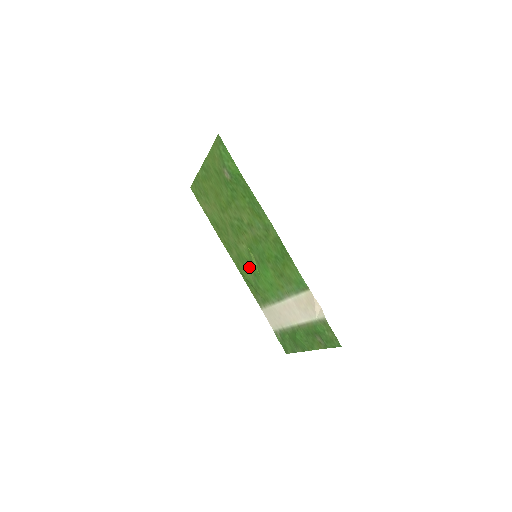
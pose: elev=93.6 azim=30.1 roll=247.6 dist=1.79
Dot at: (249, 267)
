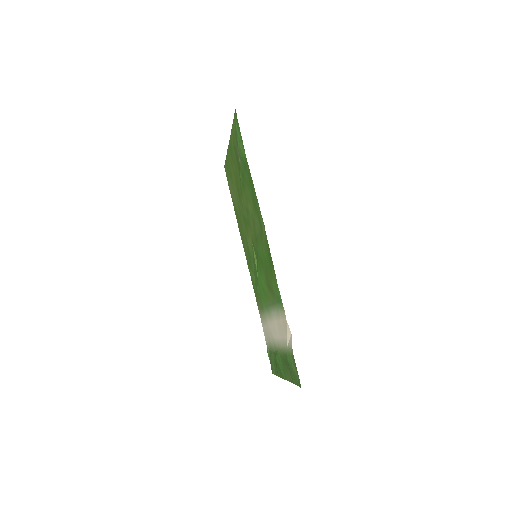
Dot at: (253, 267)
